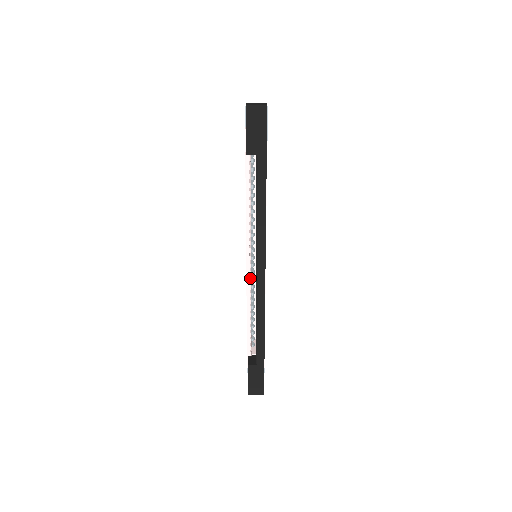
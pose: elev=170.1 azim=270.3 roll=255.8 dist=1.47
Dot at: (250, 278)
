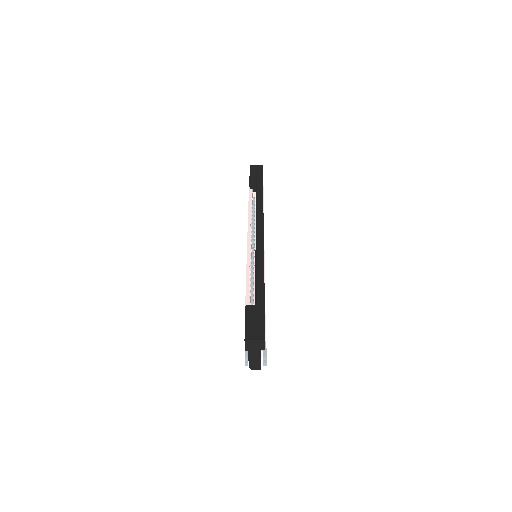
Dot at: (250, 248)
